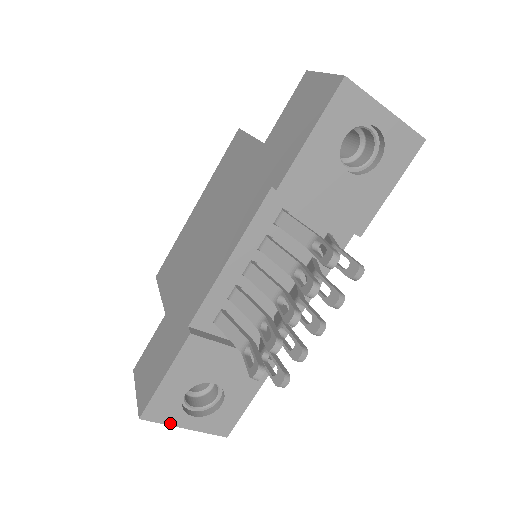
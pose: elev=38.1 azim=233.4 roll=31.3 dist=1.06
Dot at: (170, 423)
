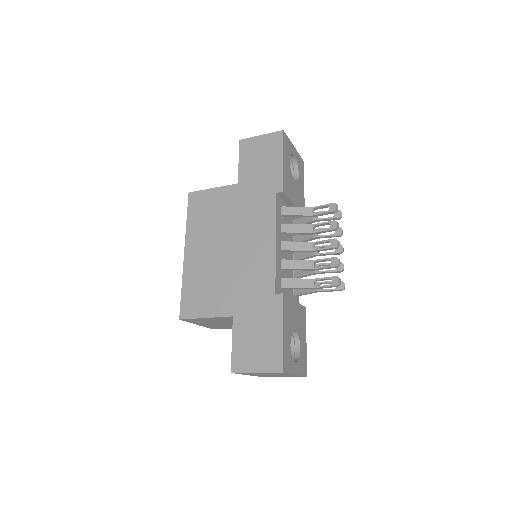
Dot at: (291, 372)
